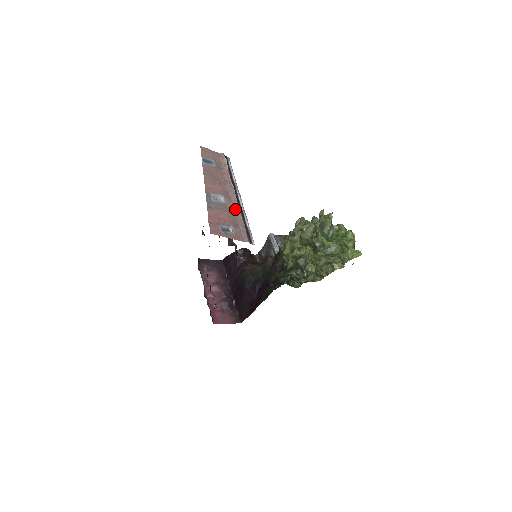
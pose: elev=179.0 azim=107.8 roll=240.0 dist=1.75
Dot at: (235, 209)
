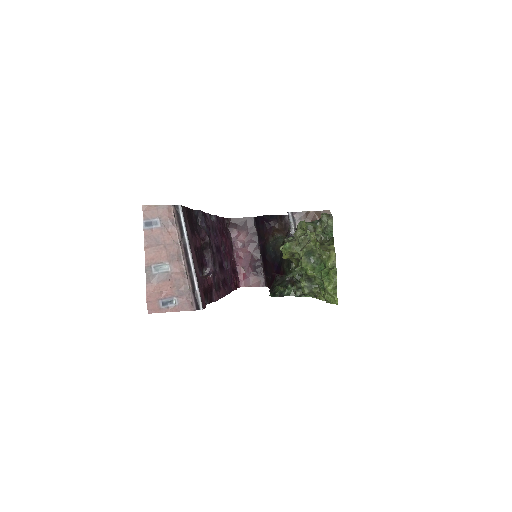
Dot at: (181, 274)
